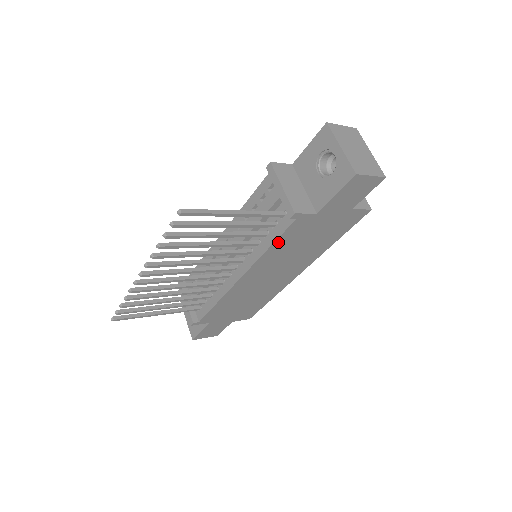
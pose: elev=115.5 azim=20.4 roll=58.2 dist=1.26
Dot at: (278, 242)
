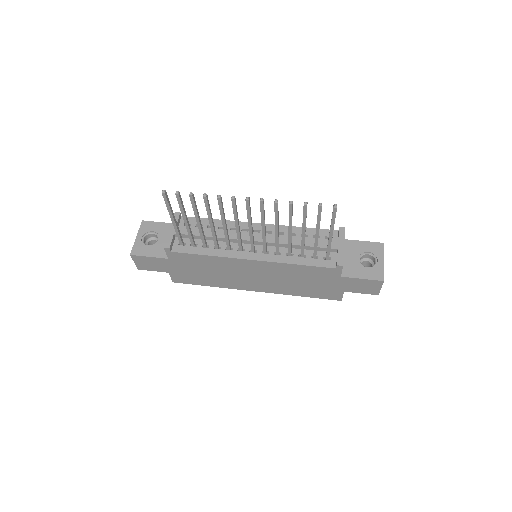
Dot at: (305, 267)
